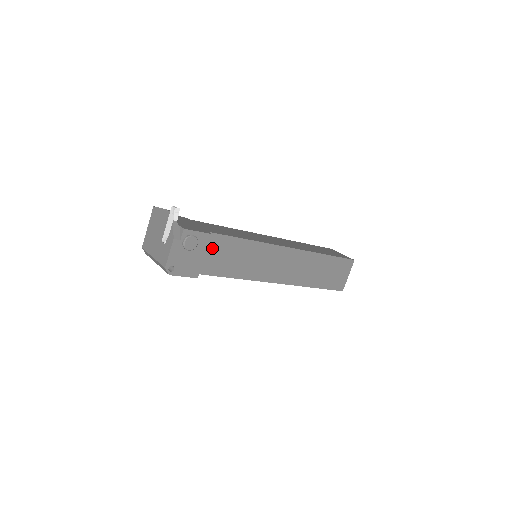
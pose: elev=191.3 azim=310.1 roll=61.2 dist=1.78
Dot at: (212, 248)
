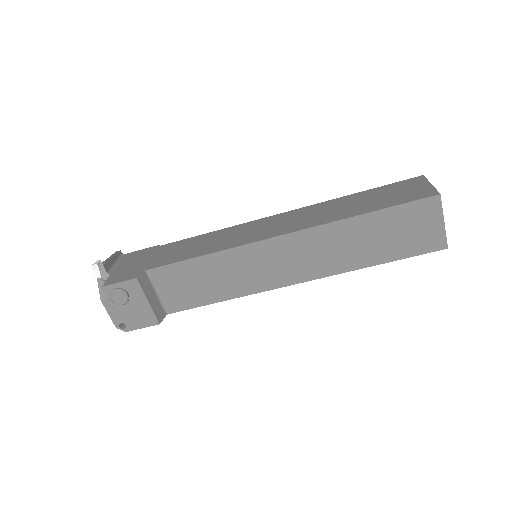
Dot at: (165, 283)
